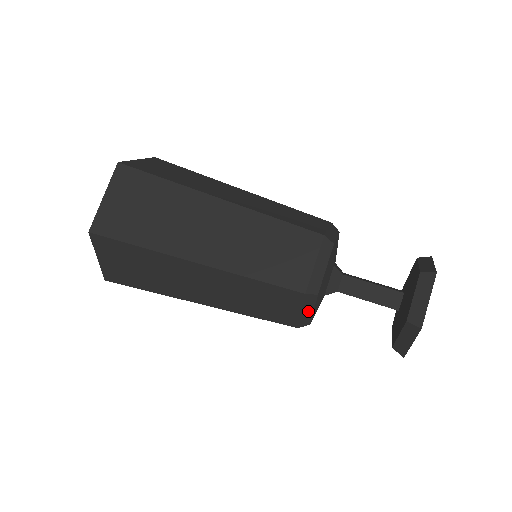
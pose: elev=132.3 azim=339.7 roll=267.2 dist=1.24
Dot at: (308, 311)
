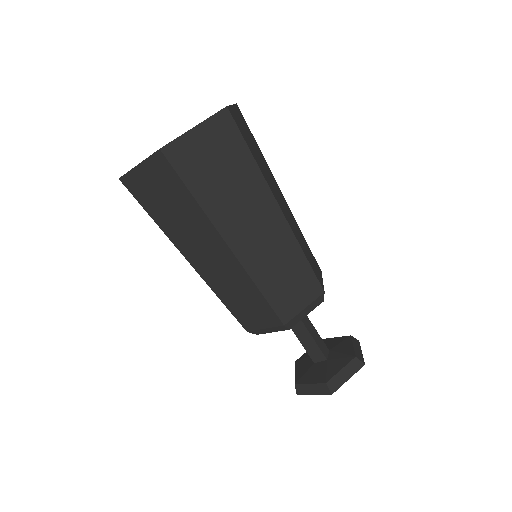
Dot at: (305, 312)
